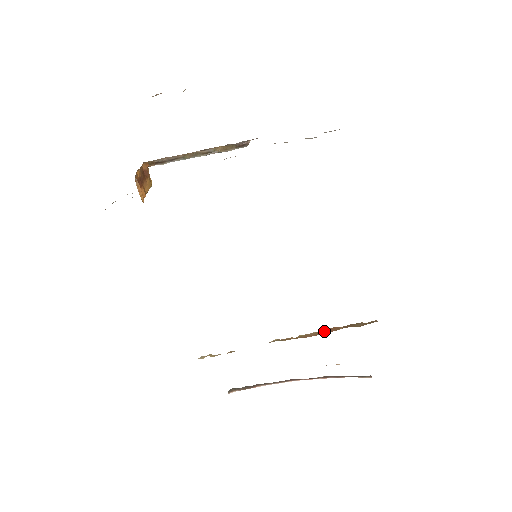
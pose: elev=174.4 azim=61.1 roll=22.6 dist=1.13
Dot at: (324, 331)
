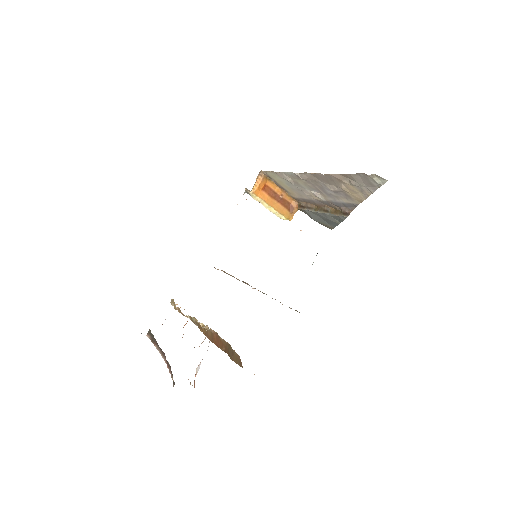
Dot at: (215, 337)
